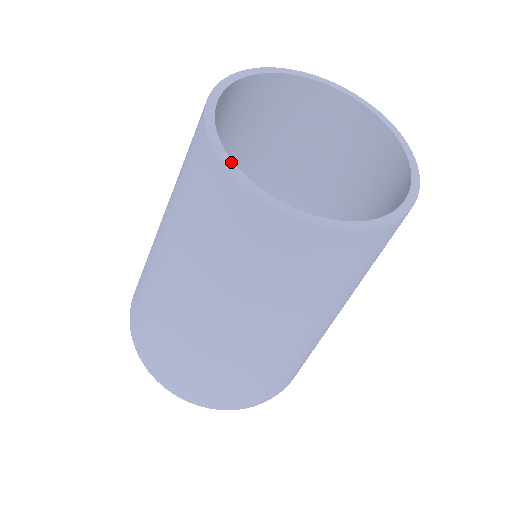
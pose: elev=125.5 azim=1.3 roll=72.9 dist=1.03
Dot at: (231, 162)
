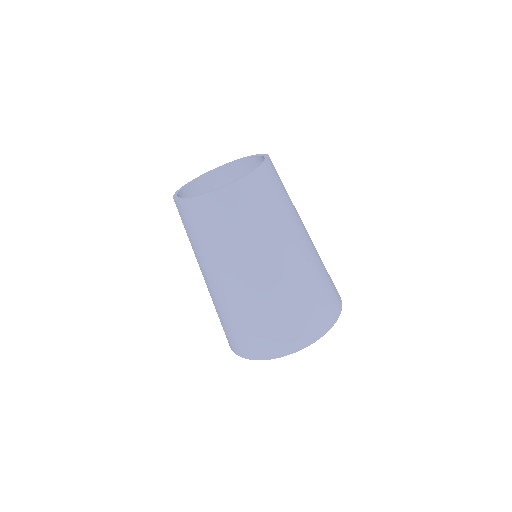
Dot at: (179, 191)
